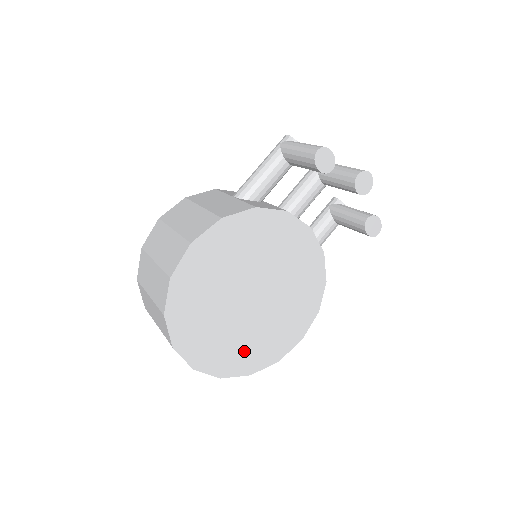
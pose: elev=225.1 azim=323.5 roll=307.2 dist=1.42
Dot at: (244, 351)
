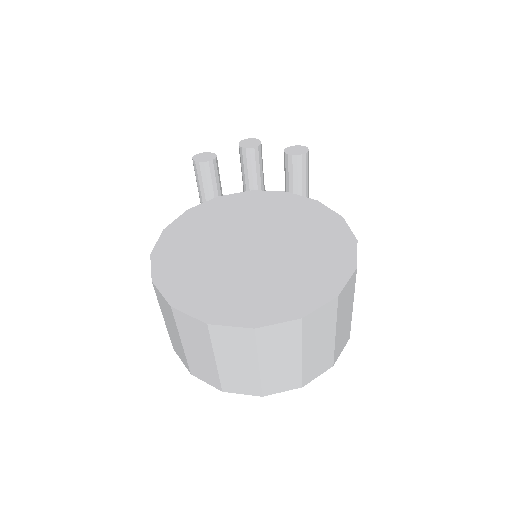
Dot at: (299, 284)
